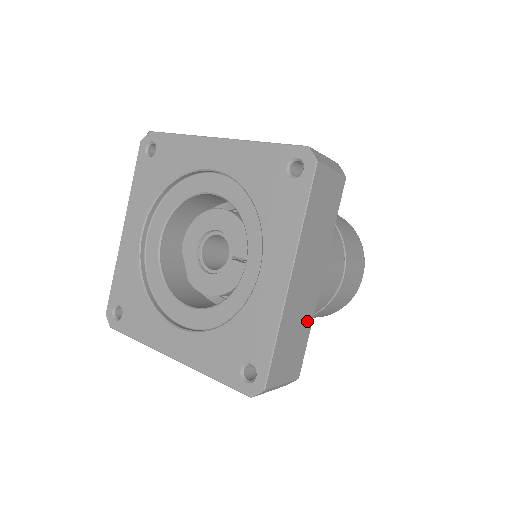
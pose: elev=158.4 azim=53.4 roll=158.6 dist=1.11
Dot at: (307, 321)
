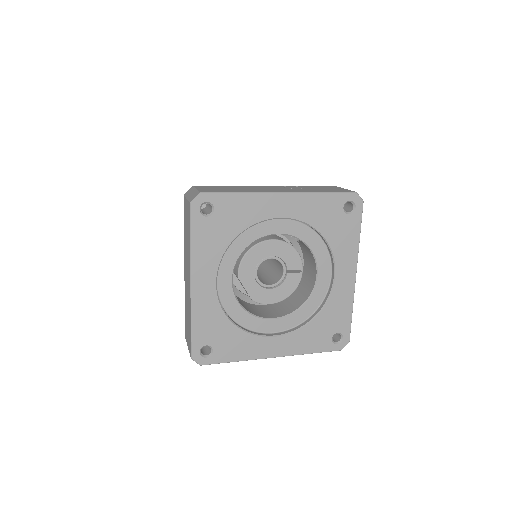
Dot at: occluded
